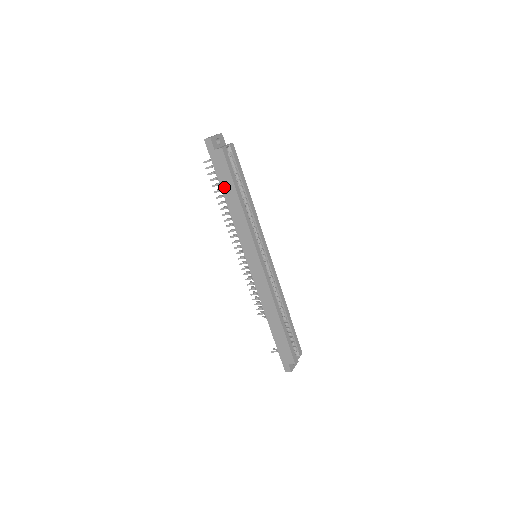
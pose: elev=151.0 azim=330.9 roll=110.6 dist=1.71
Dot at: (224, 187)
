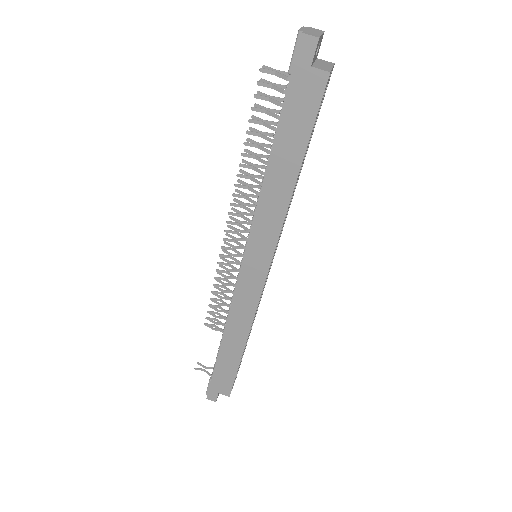
Dot at: (282, 140)
